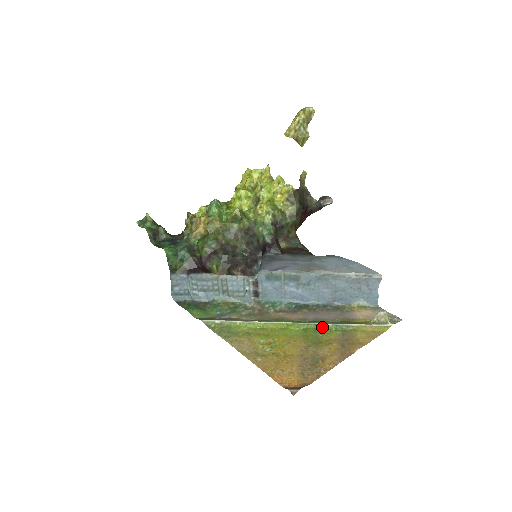
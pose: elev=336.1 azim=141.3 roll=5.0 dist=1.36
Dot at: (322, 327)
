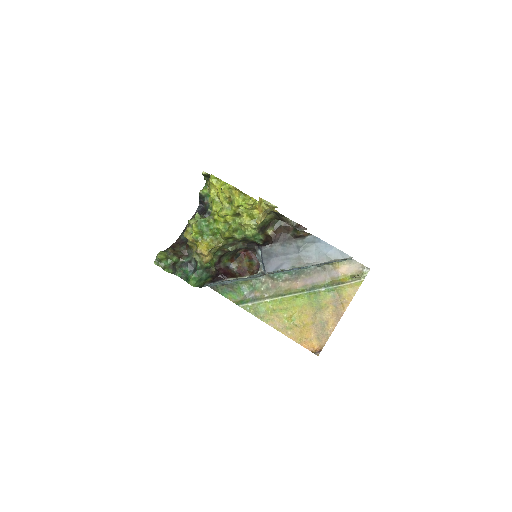
Dot at: (319, 292)
